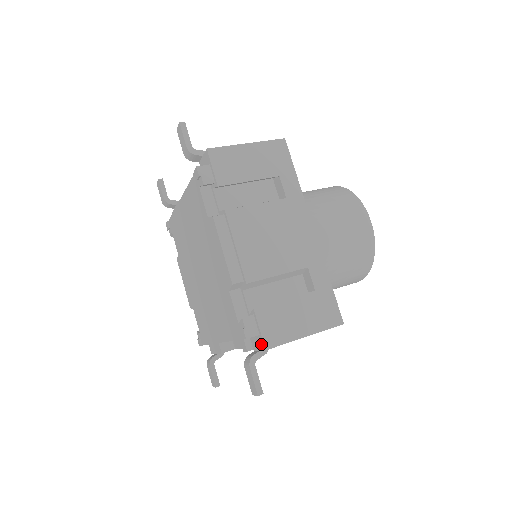
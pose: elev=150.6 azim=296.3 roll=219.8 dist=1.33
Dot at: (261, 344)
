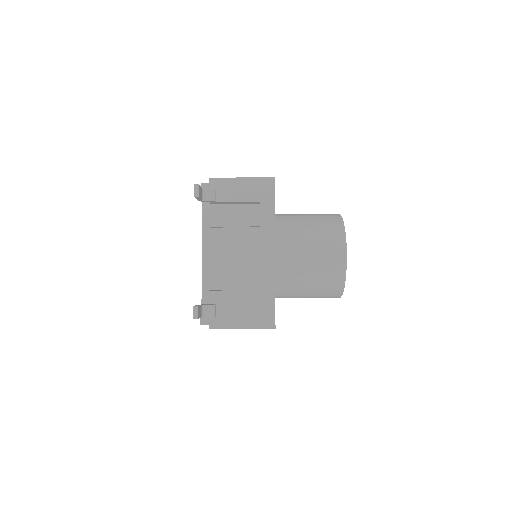
Dot at: (210, 184)
